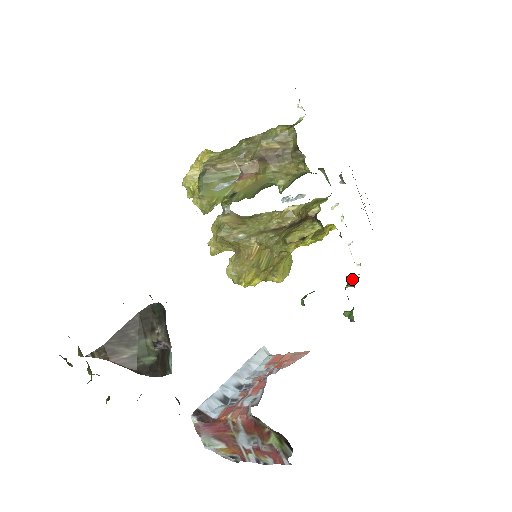
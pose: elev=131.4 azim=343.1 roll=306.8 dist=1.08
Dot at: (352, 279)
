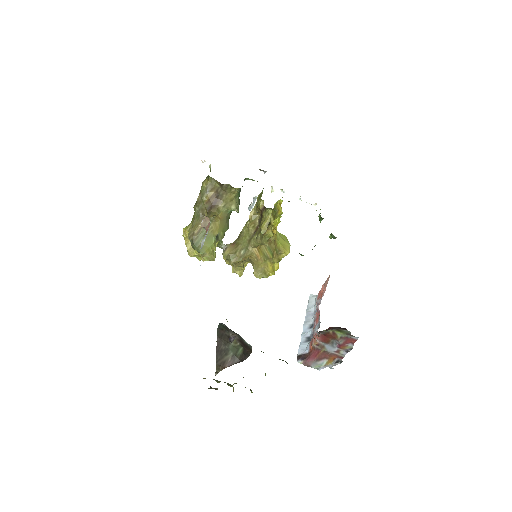
Dot at: (319, 215)
